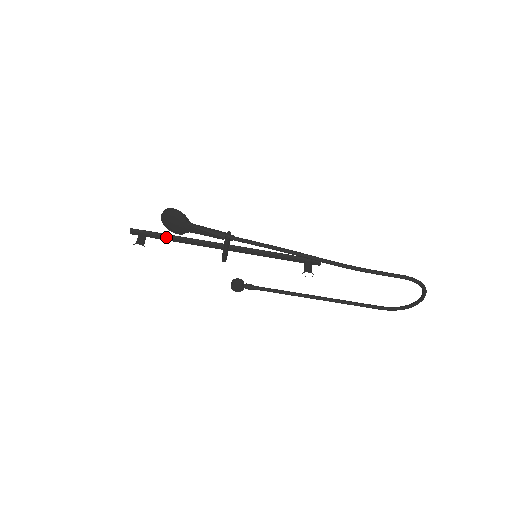
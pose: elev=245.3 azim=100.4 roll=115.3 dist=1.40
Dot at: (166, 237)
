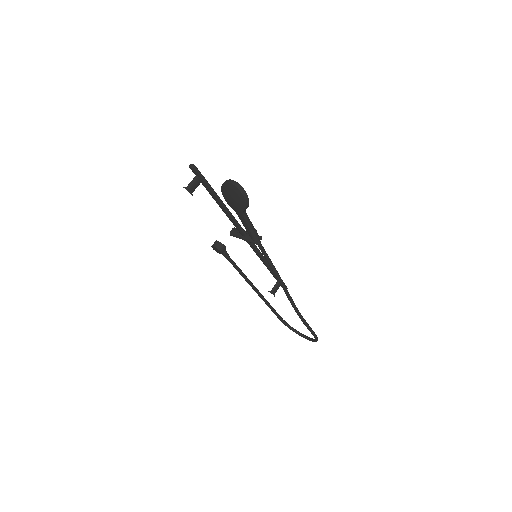
Dot at: (214, 196)
